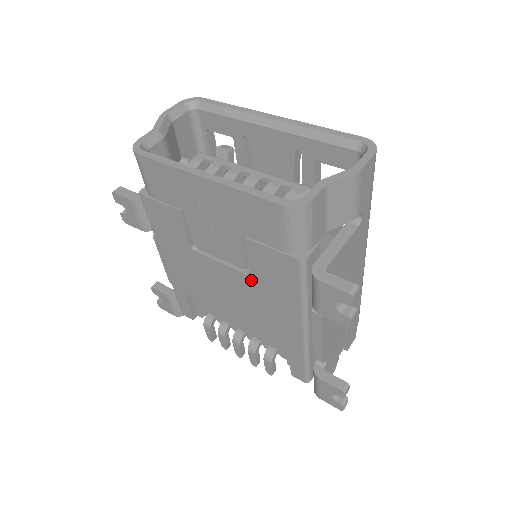
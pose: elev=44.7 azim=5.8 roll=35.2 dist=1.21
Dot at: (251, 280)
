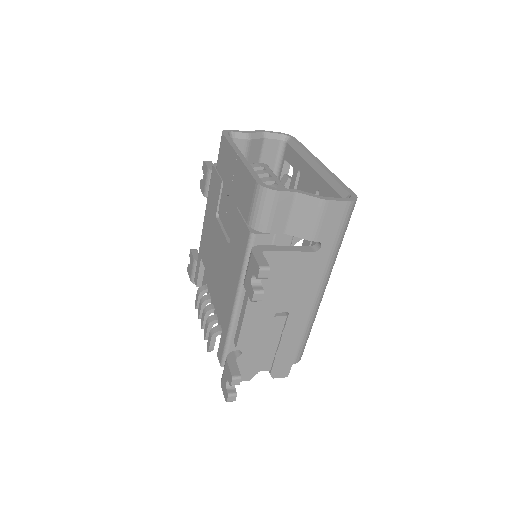
Dot at: (228, 248)
